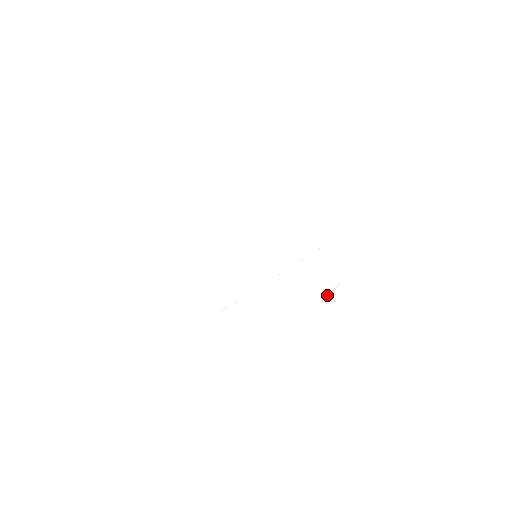
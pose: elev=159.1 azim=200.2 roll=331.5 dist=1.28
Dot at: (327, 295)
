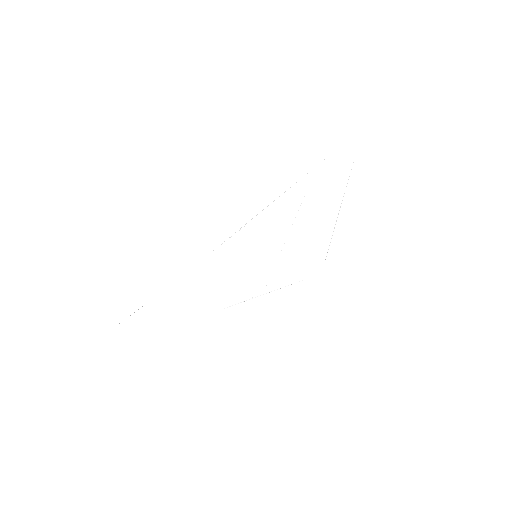
Dot at: occluded
